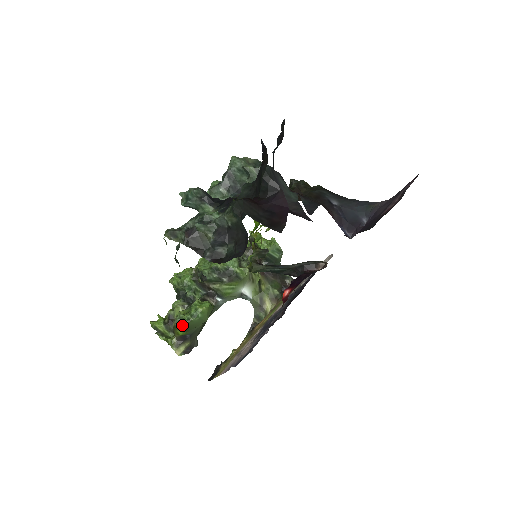
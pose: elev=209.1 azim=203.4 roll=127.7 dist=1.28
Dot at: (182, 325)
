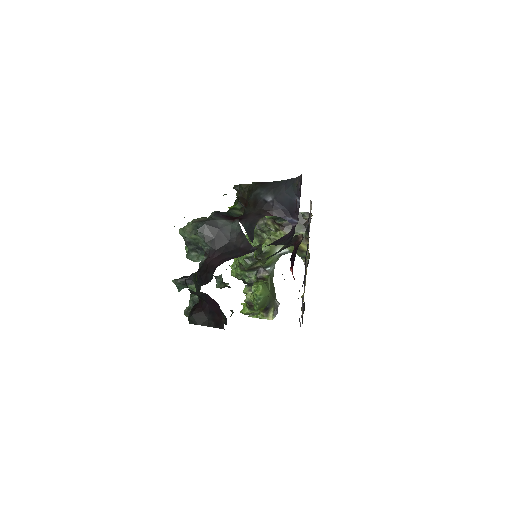
Dot at: (256, 309)
